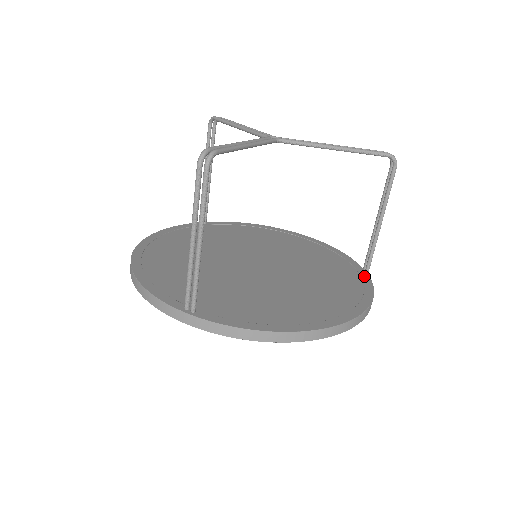
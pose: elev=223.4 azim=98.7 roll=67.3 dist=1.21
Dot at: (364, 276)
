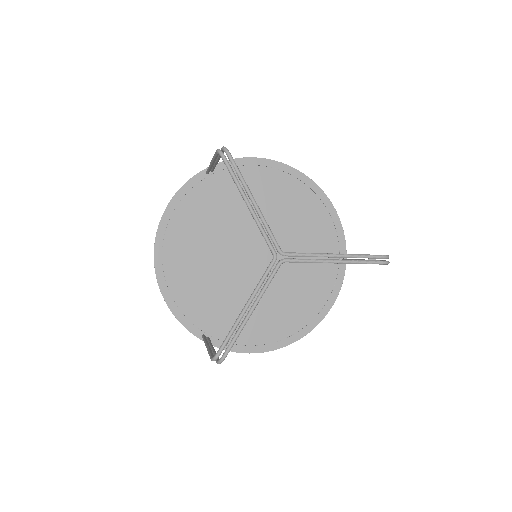
Dot at: occluded
